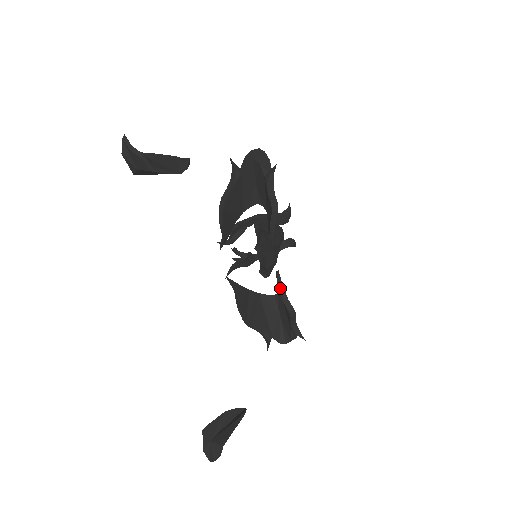
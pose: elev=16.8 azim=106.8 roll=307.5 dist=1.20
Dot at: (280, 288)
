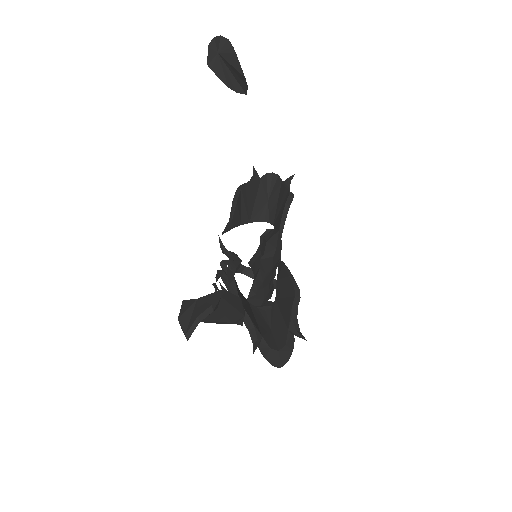
Dot at: (285, 267)
